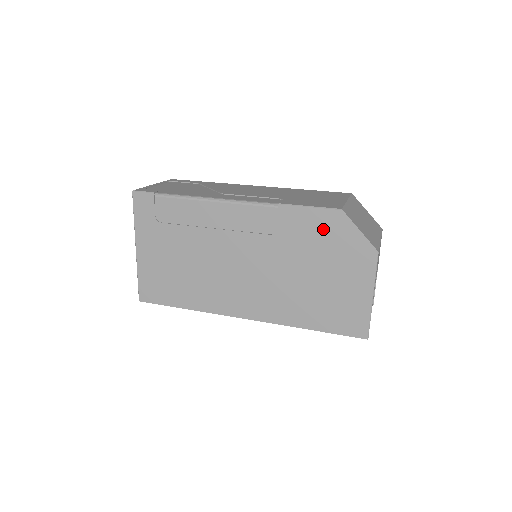
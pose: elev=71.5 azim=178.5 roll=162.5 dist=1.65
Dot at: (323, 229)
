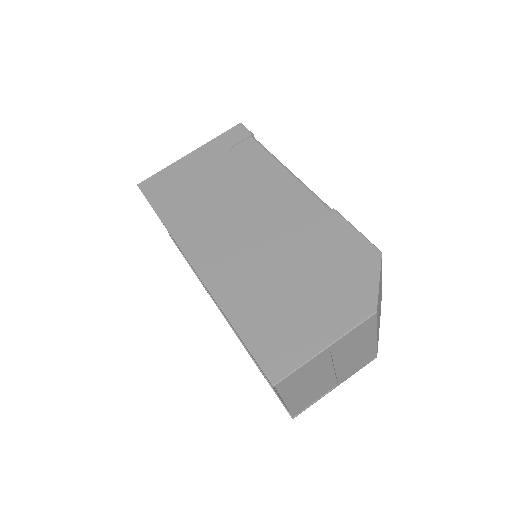
Dot at: (348, 253)
